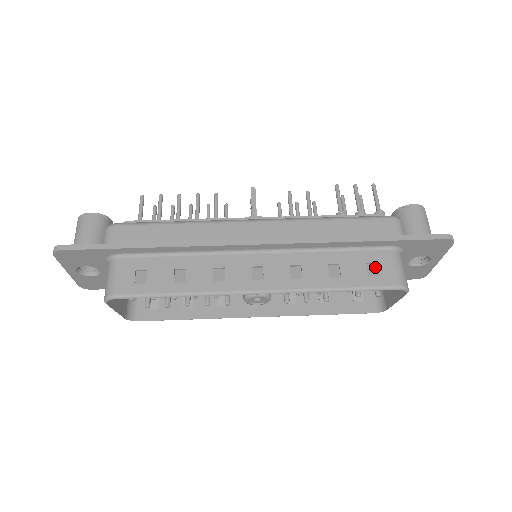
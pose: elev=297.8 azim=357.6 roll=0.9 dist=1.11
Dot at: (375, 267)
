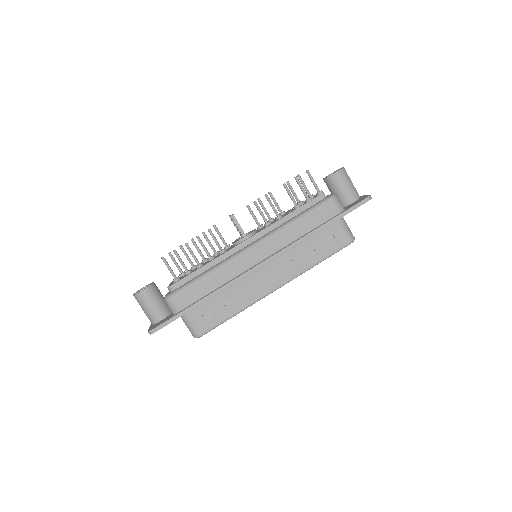
Dot at: (333, 237)
